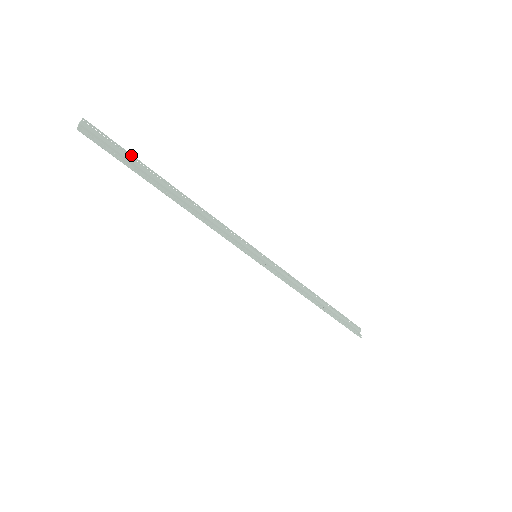
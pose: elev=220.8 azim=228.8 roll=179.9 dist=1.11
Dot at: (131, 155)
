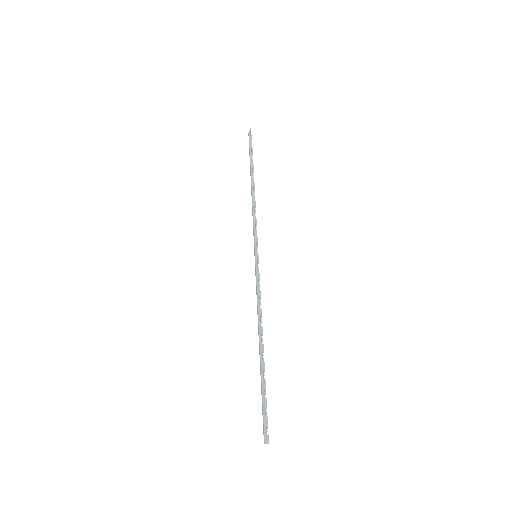
Dot at: occluded
